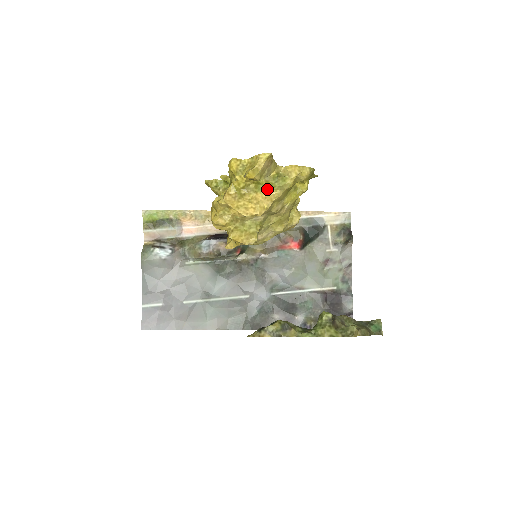
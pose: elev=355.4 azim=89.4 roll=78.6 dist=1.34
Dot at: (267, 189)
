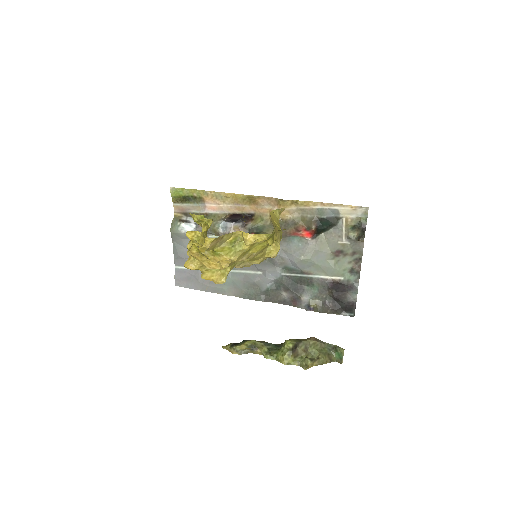
Dot at: (222, 255)
